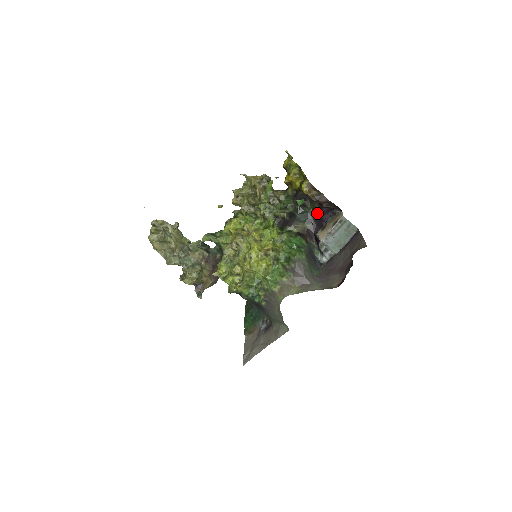
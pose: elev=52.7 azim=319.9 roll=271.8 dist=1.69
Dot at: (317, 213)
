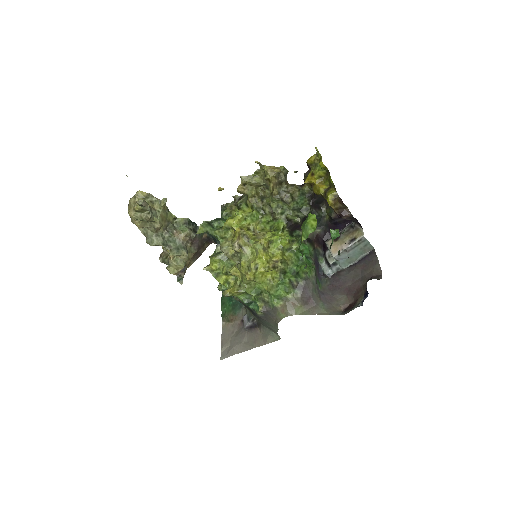
Dot at: (332, 221)
